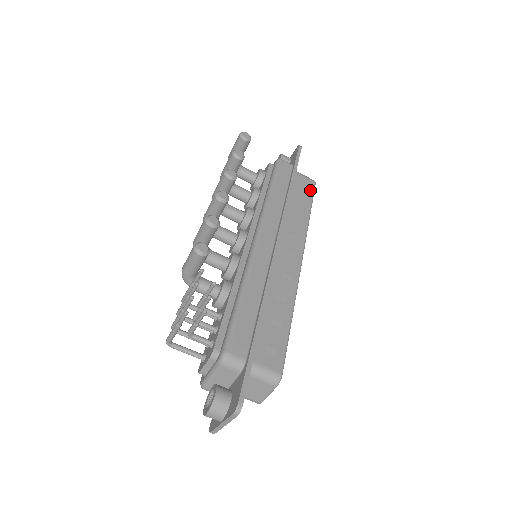
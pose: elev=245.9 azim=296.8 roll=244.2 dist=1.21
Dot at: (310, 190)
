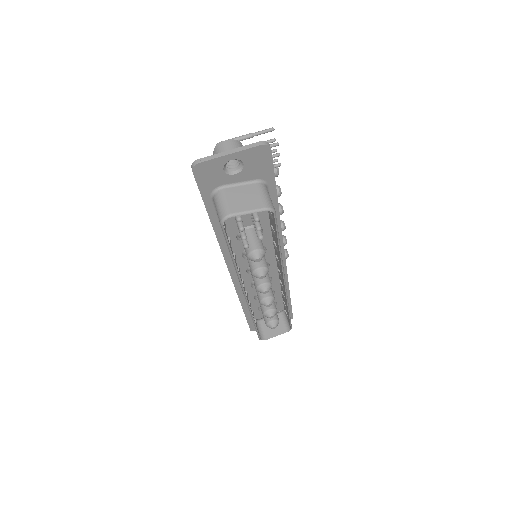
Dot at: occluded
